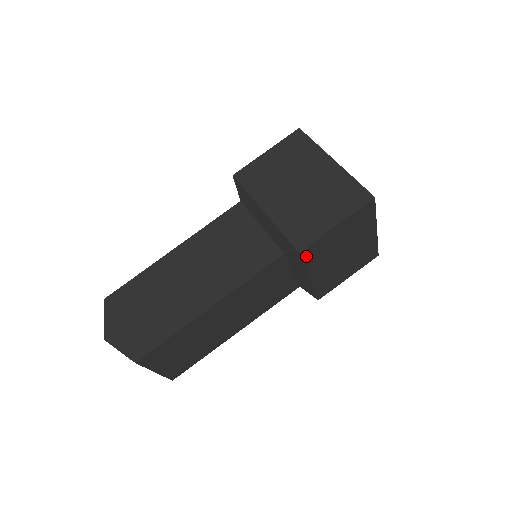
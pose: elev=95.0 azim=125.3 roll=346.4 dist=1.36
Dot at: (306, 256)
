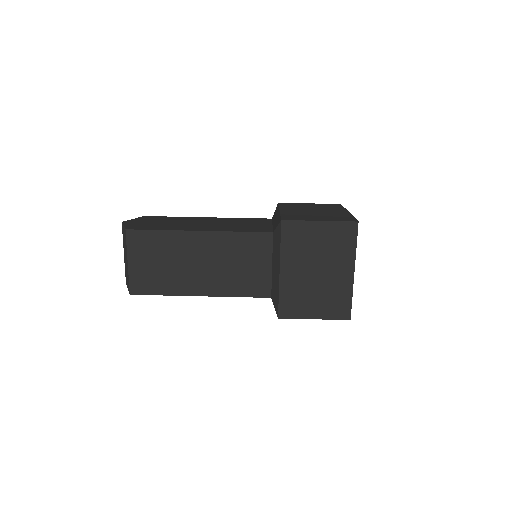
Dot at: (285, 232)
